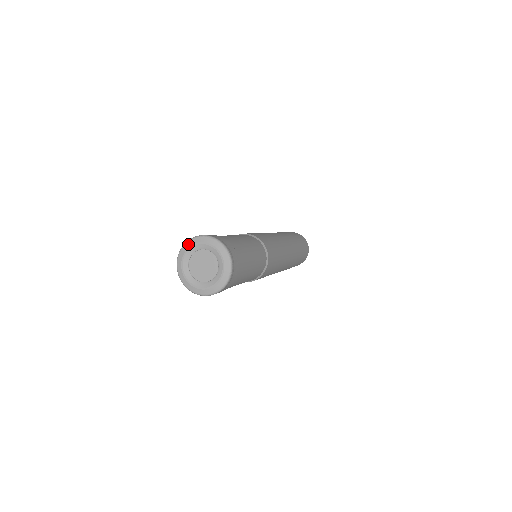
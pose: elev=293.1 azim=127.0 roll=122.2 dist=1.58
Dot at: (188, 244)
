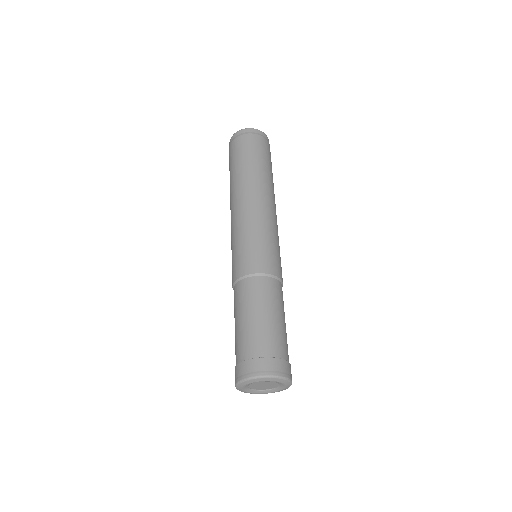
Dot at: (240, 386)
